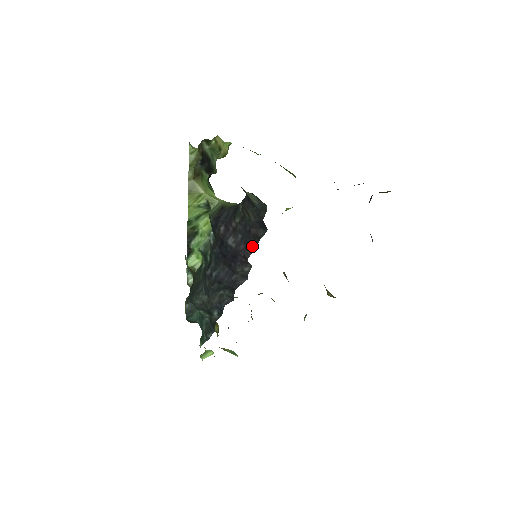
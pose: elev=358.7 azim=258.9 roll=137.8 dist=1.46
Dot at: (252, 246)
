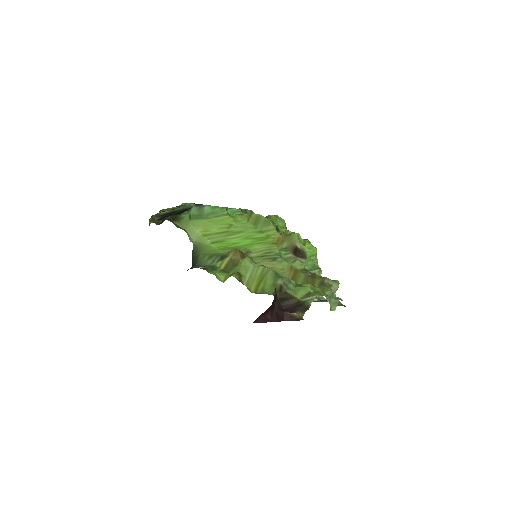
Dot at: occluded
